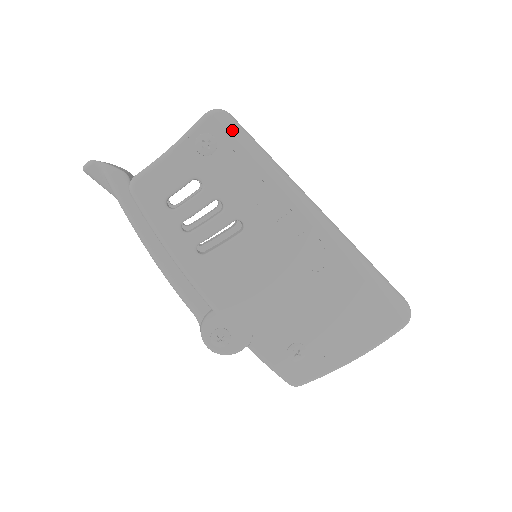
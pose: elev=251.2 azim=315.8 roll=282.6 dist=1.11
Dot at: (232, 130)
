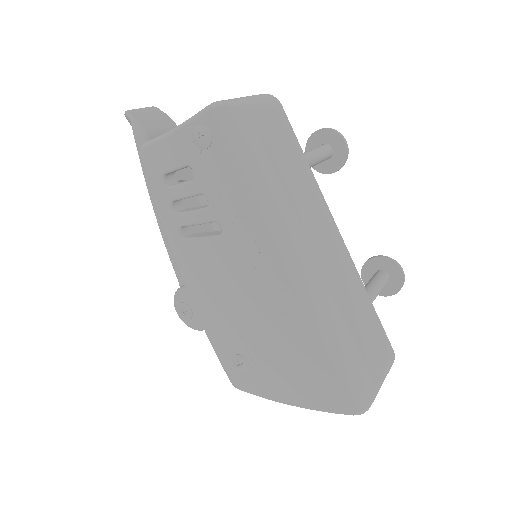
Dot at: (230, 131)
